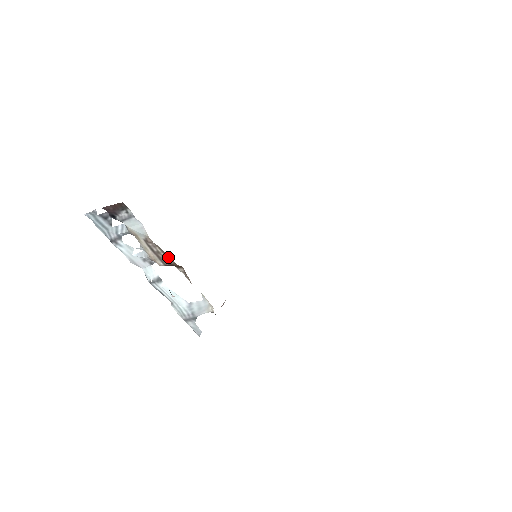
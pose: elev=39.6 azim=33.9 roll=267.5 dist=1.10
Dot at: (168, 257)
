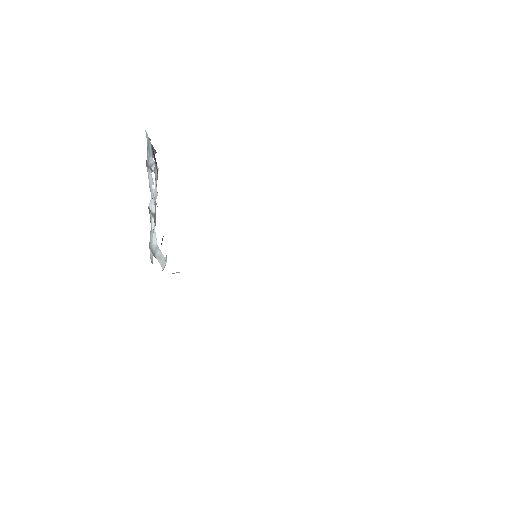
Dot at: (155, 225)
